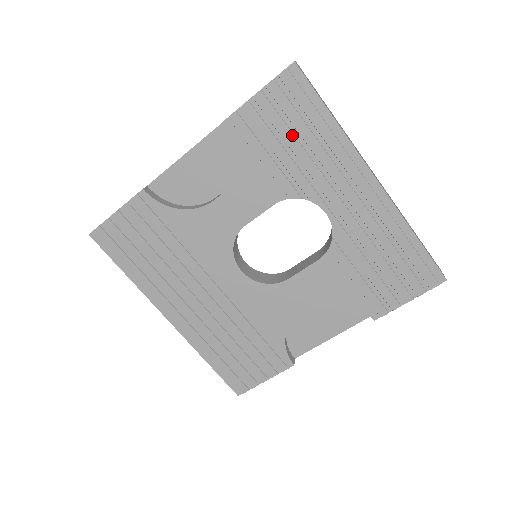
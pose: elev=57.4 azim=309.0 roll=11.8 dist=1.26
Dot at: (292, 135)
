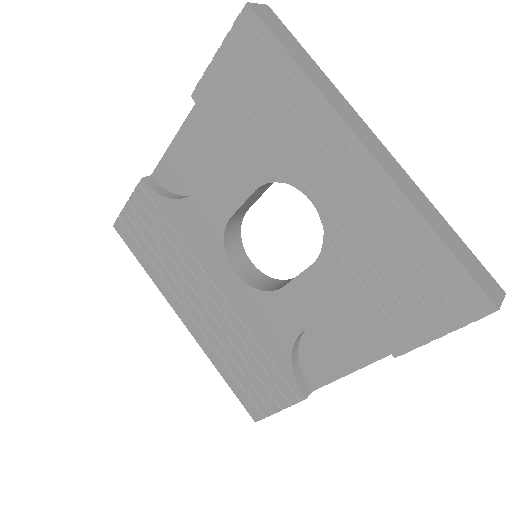
Dot at: (258, 100)
